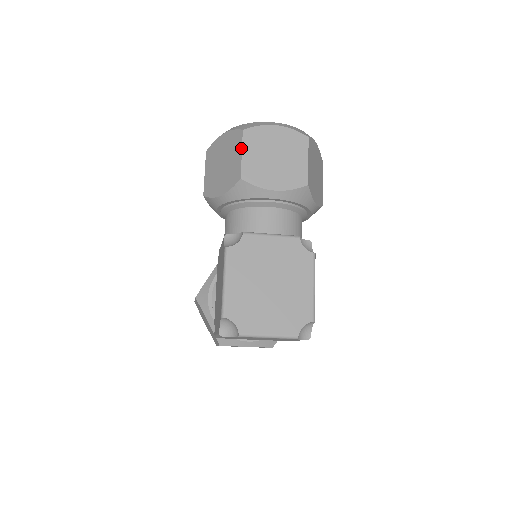
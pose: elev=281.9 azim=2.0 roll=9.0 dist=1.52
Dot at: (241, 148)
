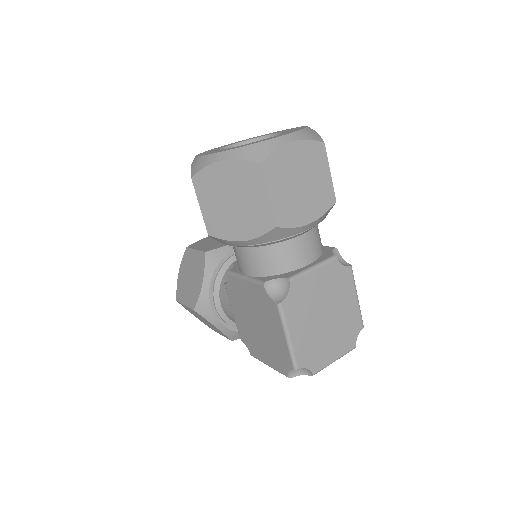
Dot at: (265, 189)
